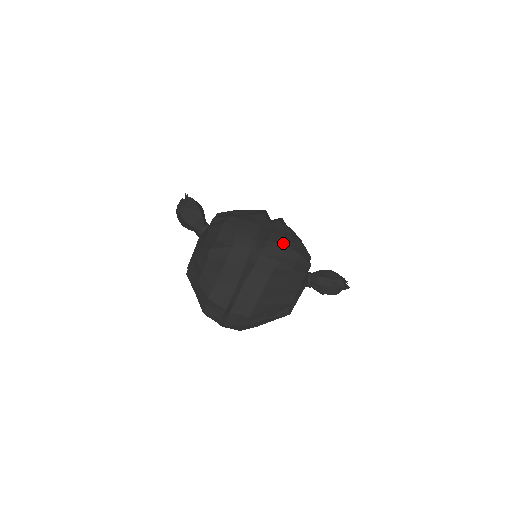
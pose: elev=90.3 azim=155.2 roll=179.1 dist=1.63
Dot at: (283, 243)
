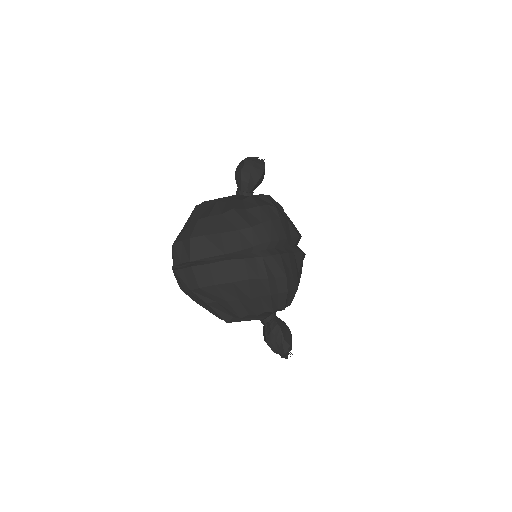
Dot at: (287, 270)
